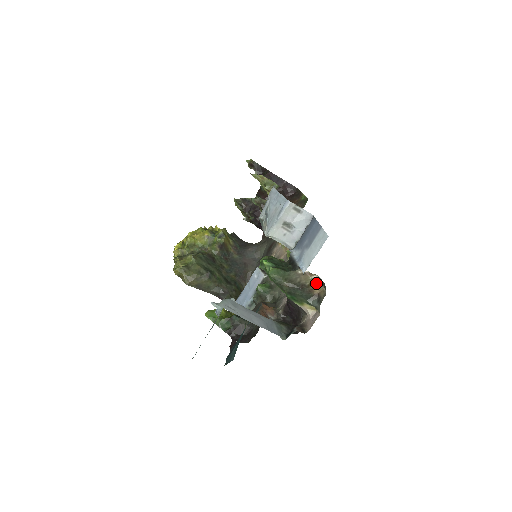
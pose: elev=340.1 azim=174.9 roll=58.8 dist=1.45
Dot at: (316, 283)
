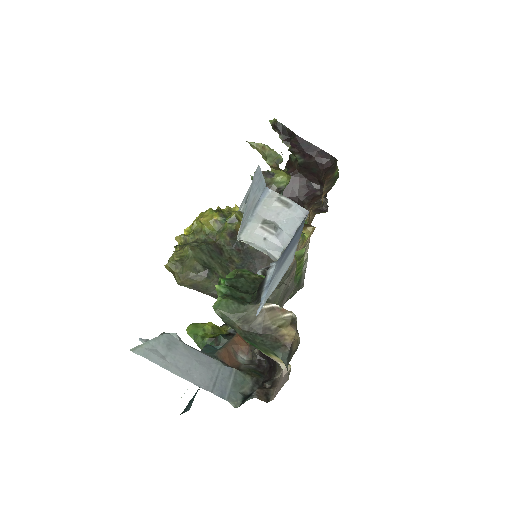
Dot at: (289, 326)
